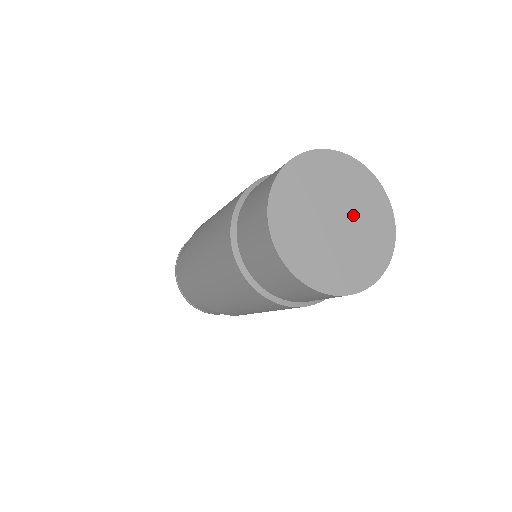
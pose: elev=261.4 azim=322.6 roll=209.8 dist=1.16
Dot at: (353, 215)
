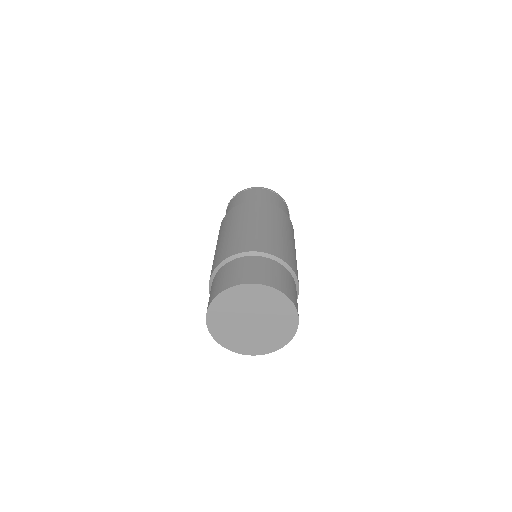
Dot at: (262, 314)
